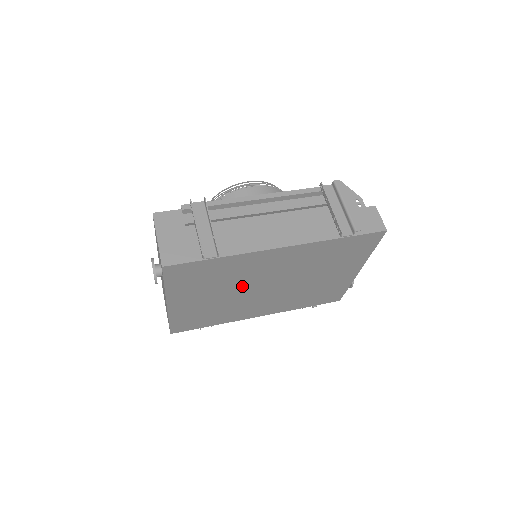
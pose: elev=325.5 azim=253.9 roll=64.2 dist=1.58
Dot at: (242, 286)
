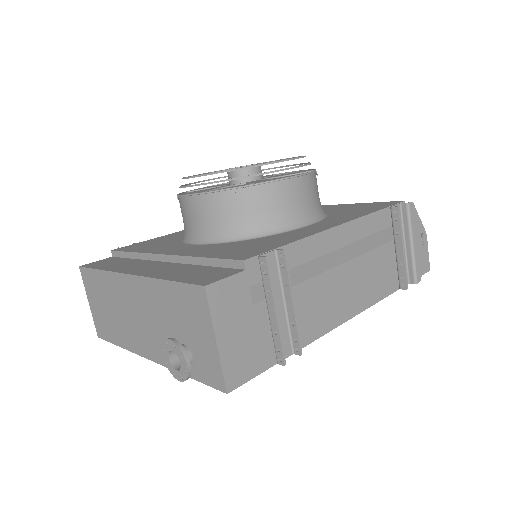
Dot at: occluded
